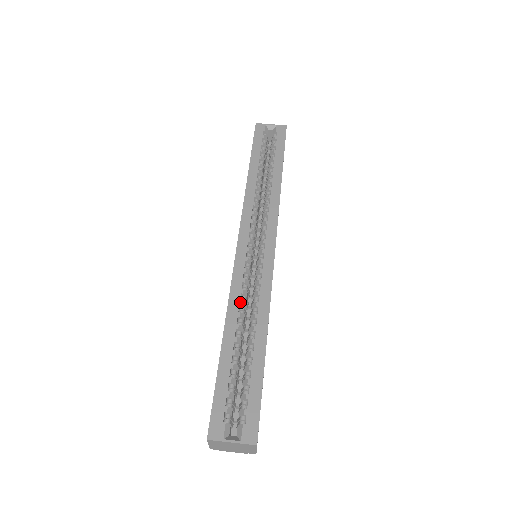
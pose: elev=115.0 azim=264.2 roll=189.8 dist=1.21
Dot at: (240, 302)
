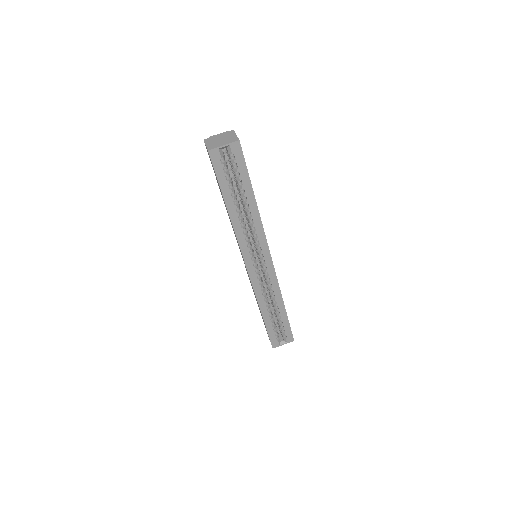
Dot at: occluded
